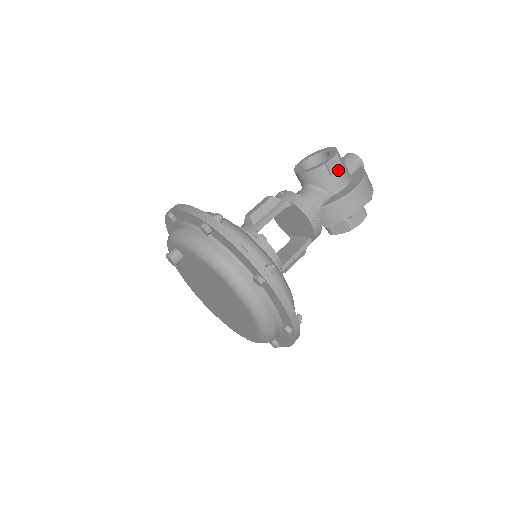
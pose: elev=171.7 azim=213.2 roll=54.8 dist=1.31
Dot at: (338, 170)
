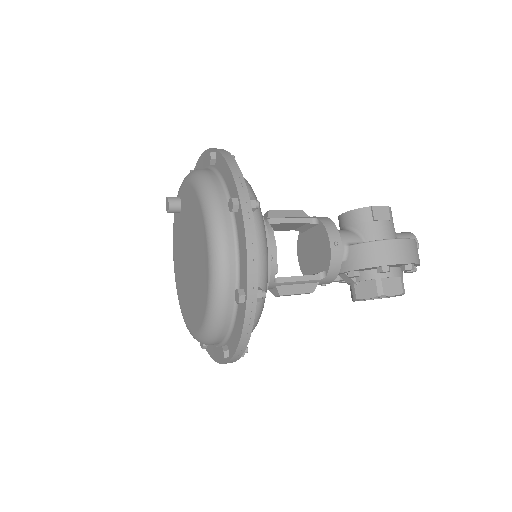
Dot at: (384, 221)
